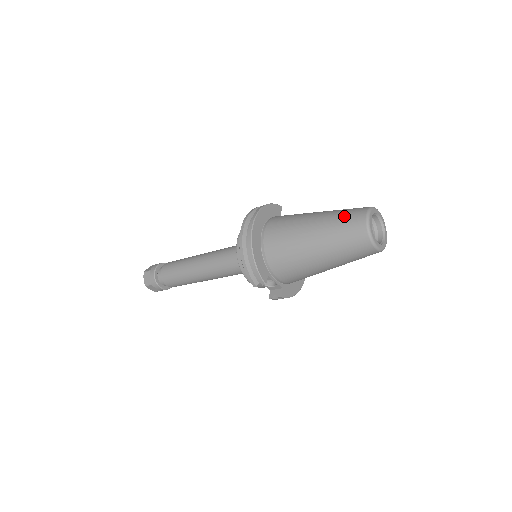
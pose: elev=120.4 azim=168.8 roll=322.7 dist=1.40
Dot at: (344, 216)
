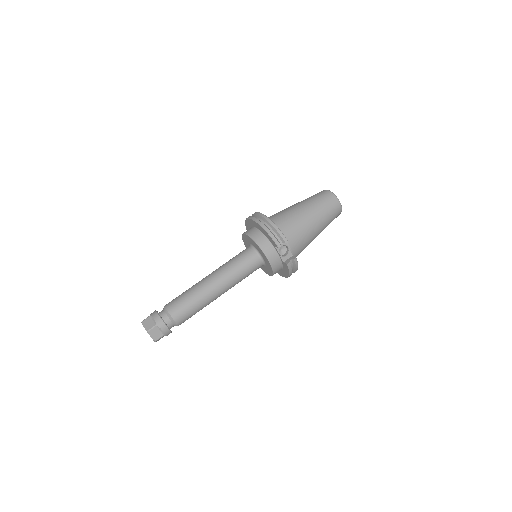
Dot at: (313, 195)
